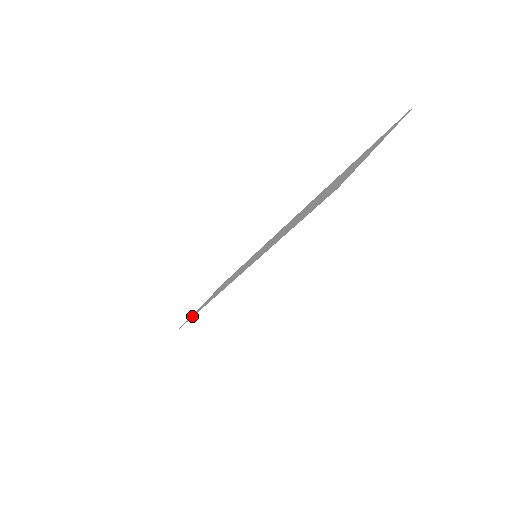
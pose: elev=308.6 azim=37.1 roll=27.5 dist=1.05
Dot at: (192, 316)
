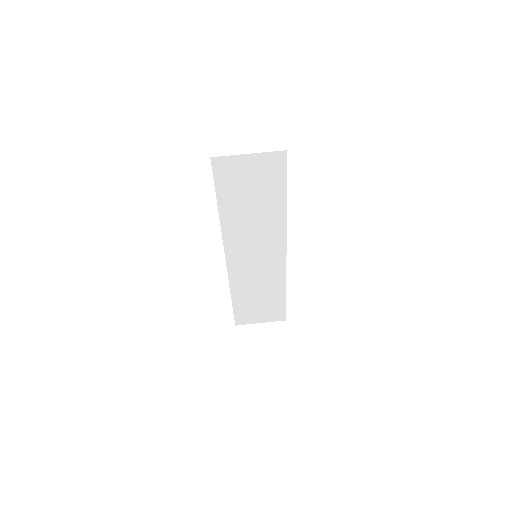
Dot at: (236, 306)
